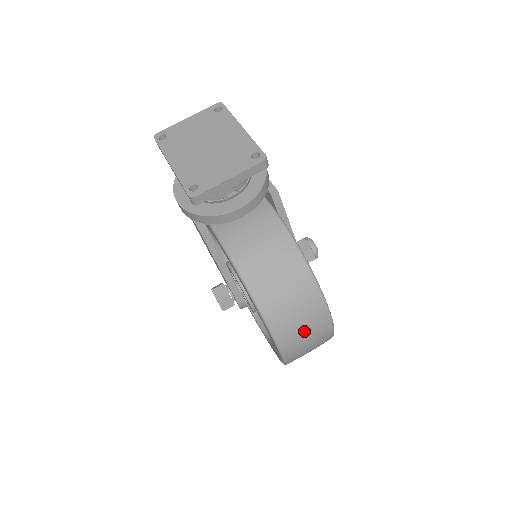
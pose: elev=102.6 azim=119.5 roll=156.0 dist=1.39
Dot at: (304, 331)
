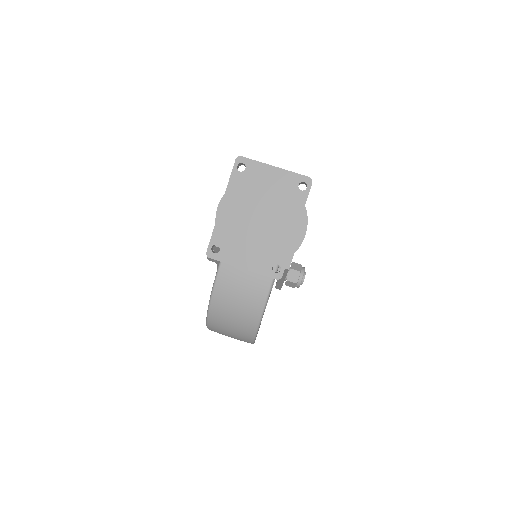
Dot at: occluded
